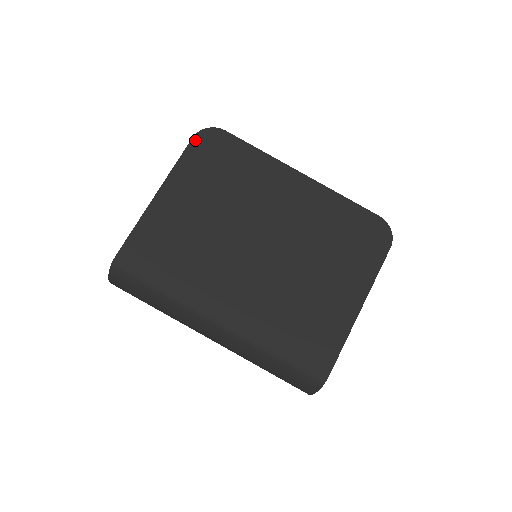
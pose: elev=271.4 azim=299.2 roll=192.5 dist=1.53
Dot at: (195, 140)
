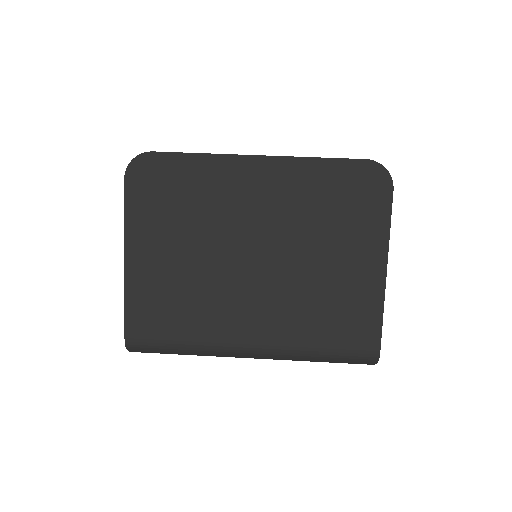
Dot at: (128, 181)
